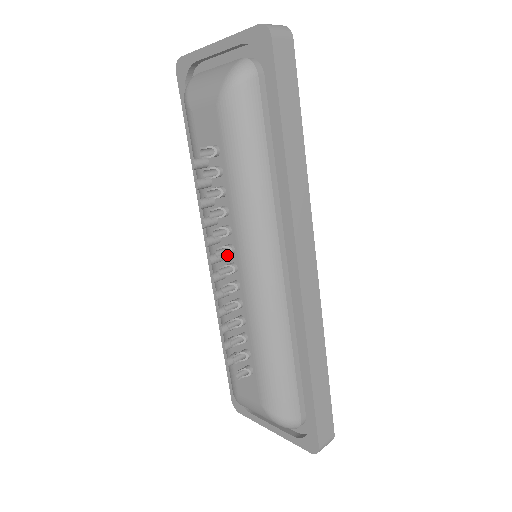
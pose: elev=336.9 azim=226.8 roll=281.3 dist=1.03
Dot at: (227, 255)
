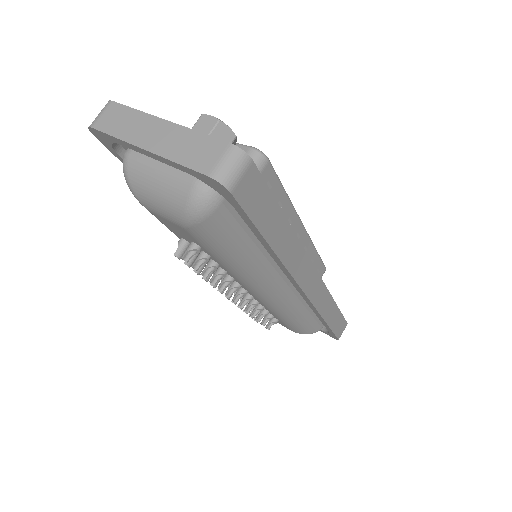
Dot at: occluded
